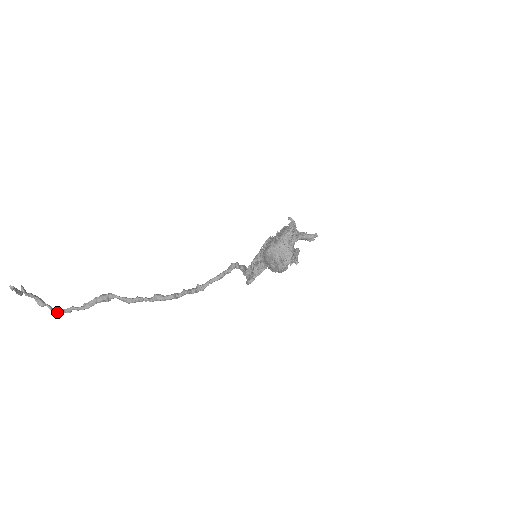
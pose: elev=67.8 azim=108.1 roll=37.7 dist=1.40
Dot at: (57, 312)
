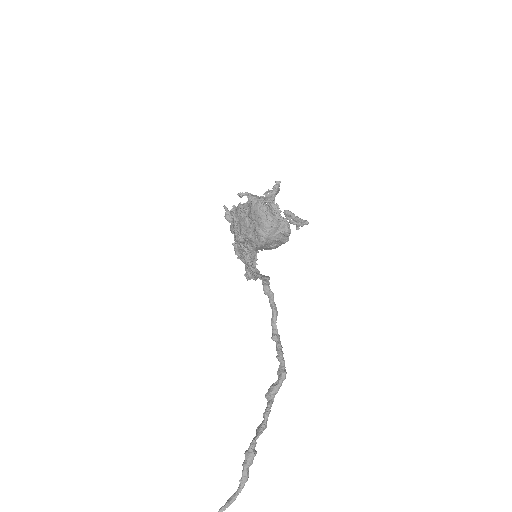
Dot at: out of frame
